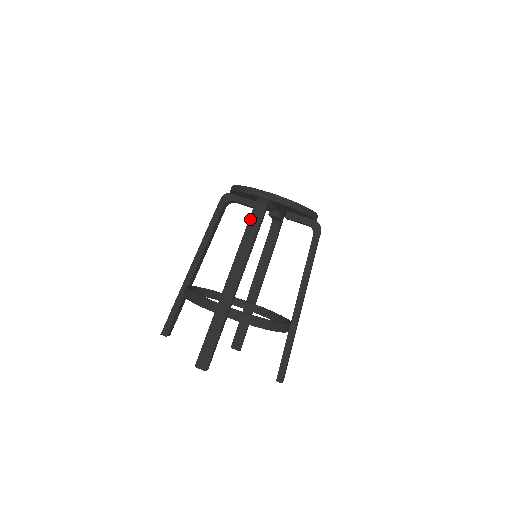
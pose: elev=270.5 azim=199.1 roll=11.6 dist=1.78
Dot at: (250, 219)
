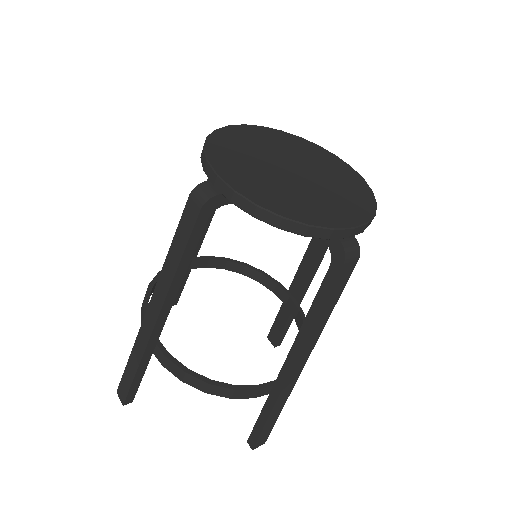
Dot at: (180, 223)
